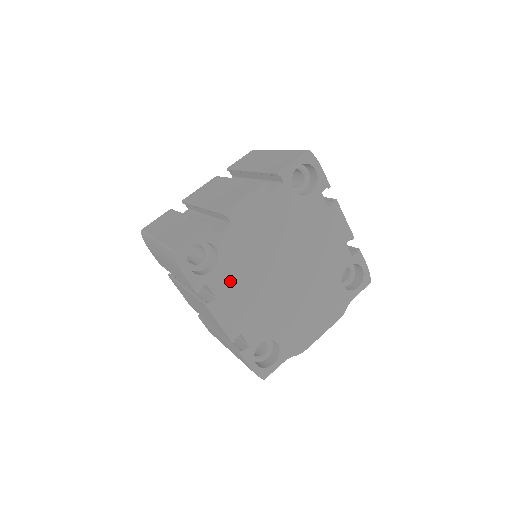
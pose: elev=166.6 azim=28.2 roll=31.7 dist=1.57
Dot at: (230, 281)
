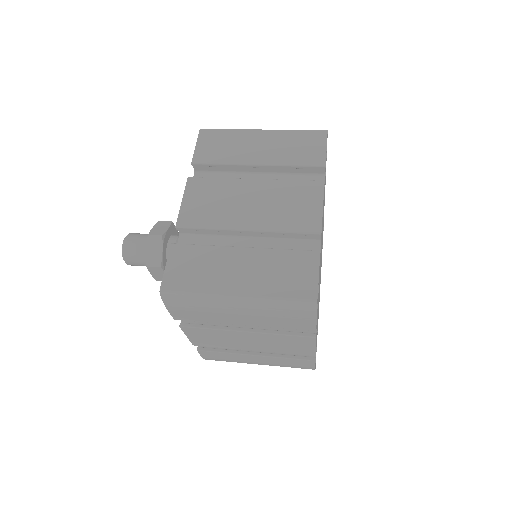
Dot at: occluded
